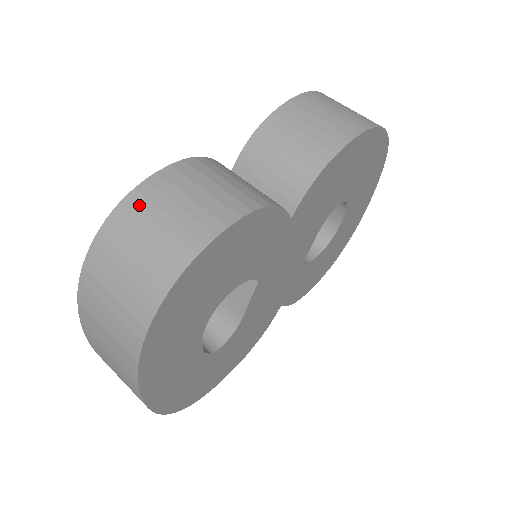
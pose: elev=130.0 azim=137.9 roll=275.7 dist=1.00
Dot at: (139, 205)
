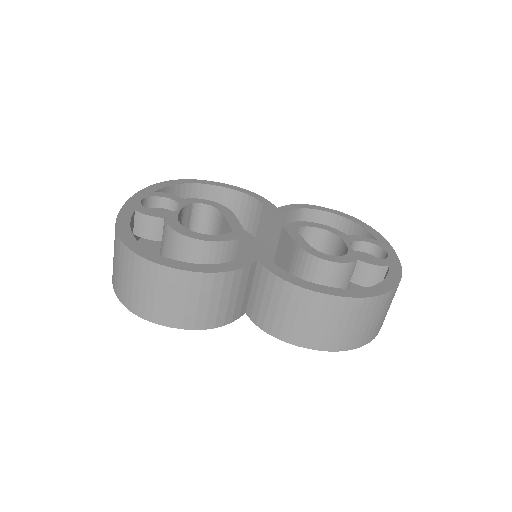
Dot at: (151, 273)
